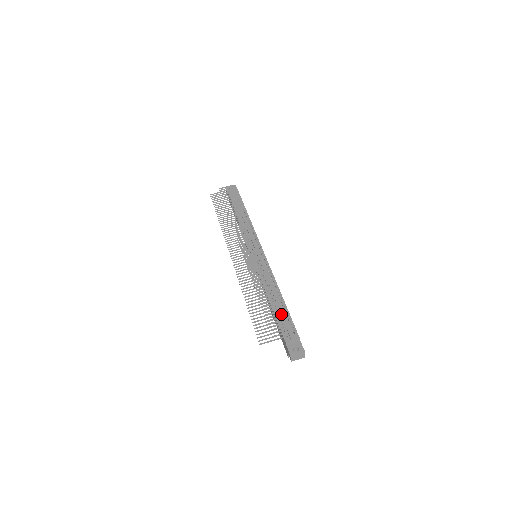
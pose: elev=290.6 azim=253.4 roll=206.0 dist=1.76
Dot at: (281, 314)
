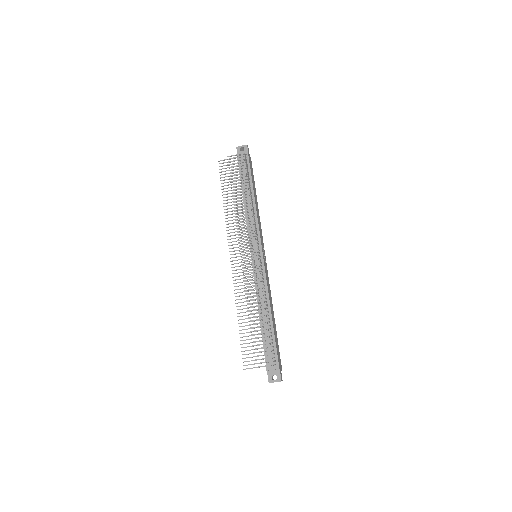
Dot at: occluded
